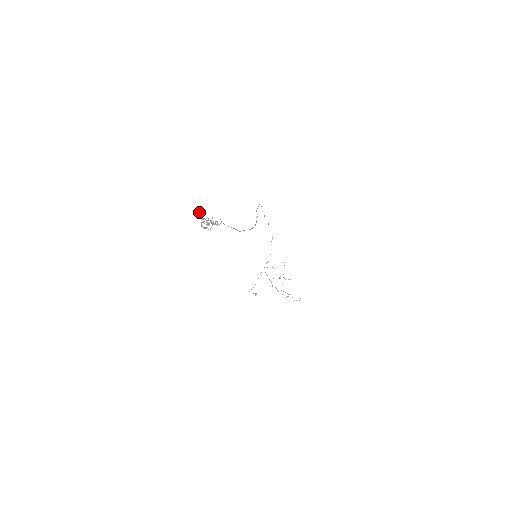
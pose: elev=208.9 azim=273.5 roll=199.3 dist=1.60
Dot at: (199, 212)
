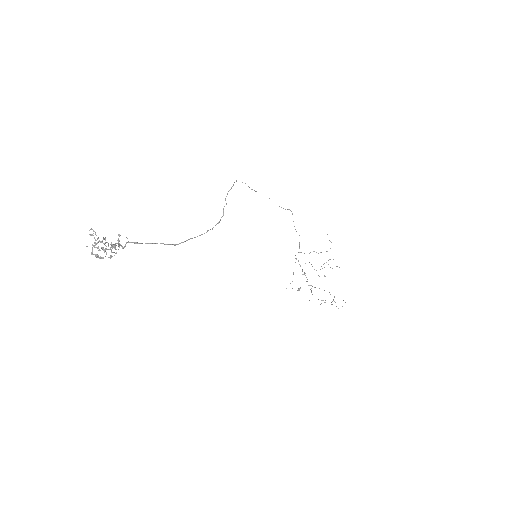
Dot at: occluded
